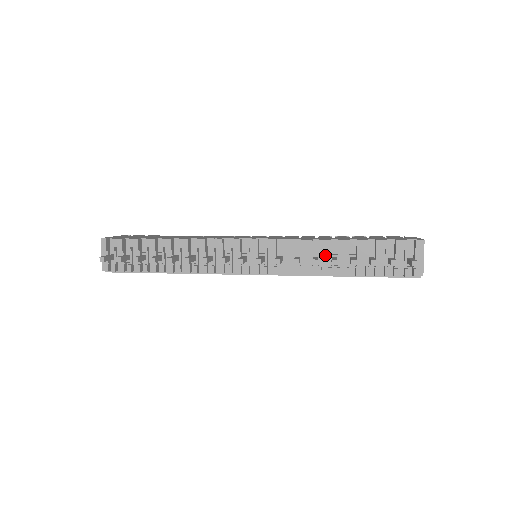
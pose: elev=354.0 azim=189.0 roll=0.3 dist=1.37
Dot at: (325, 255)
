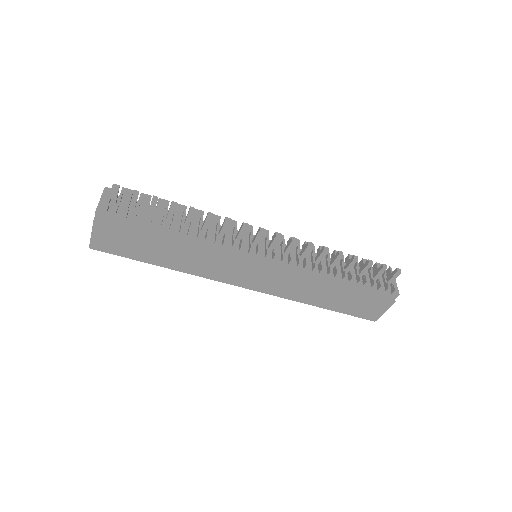
Dot at: (323, 261)
